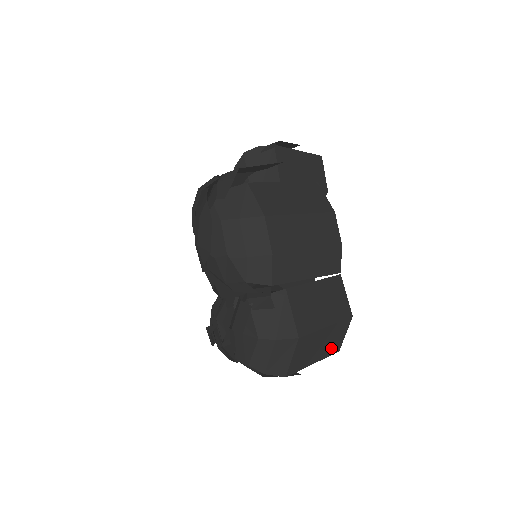
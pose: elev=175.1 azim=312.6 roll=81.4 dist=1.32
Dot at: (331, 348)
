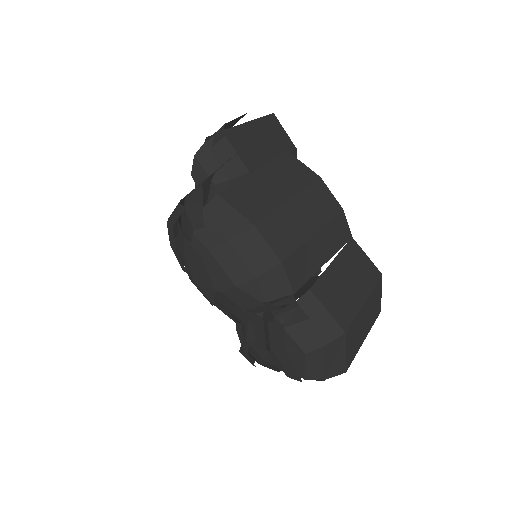
Dot at: (374, 315)
